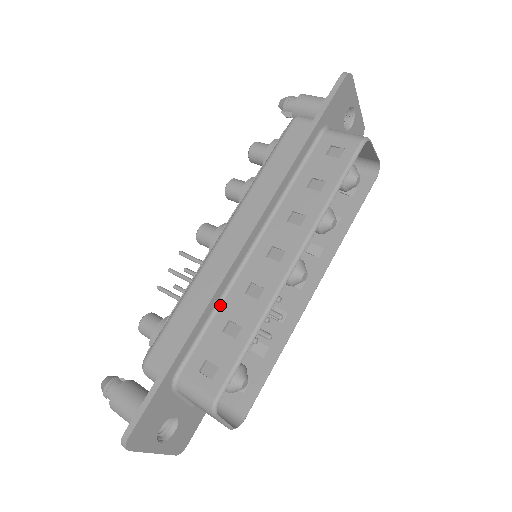
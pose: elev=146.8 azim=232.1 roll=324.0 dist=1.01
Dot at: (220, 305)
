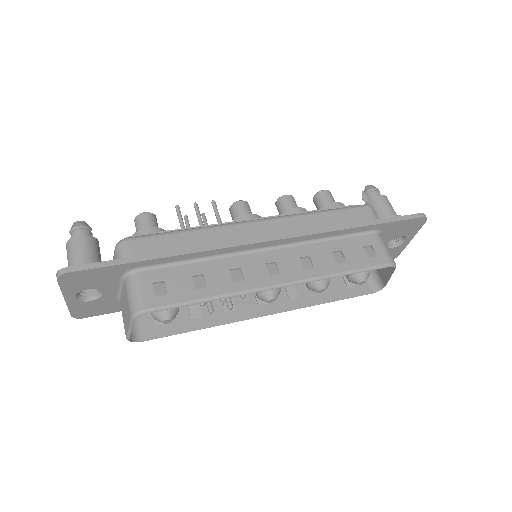
Dot at: (207, 260)
